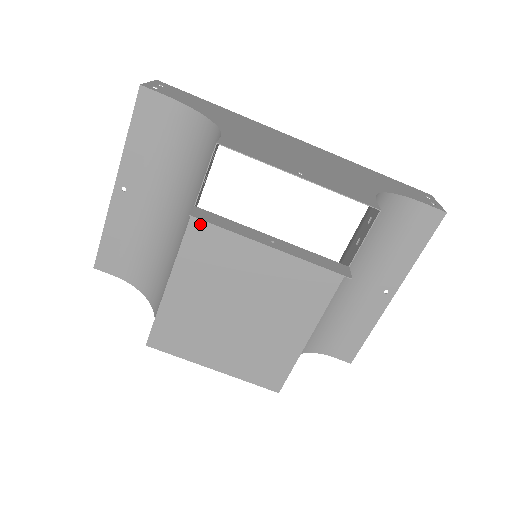
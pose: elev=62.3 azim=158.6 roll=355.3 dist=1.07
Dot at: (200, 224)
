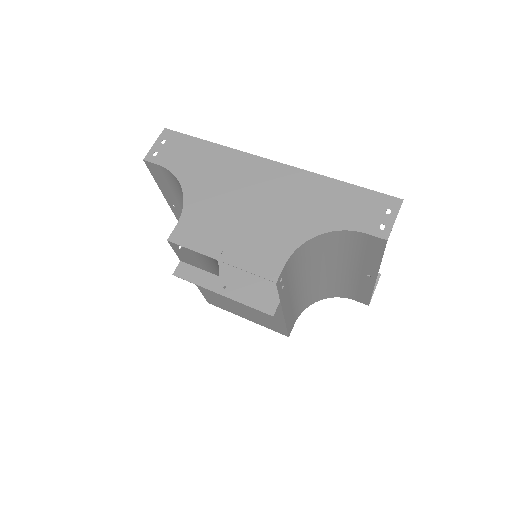
Dot at: occluded
